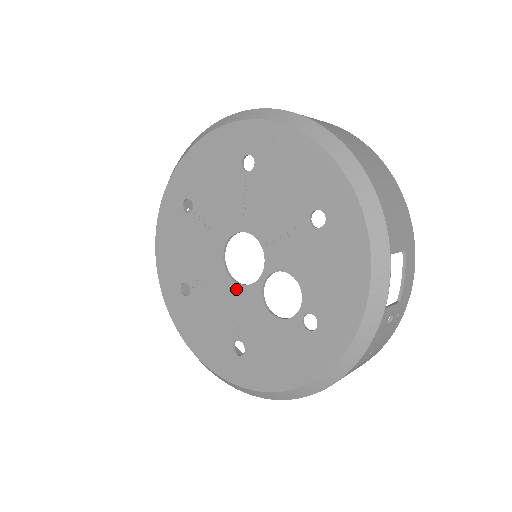
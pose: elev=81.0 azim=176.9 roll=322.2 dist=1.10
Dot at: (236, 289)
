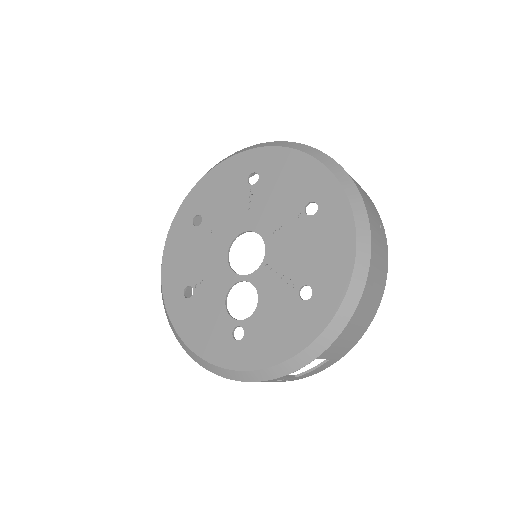
Dot at: (223, 262)
